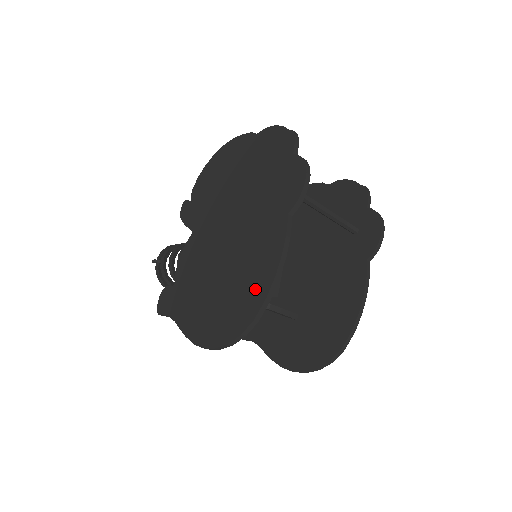
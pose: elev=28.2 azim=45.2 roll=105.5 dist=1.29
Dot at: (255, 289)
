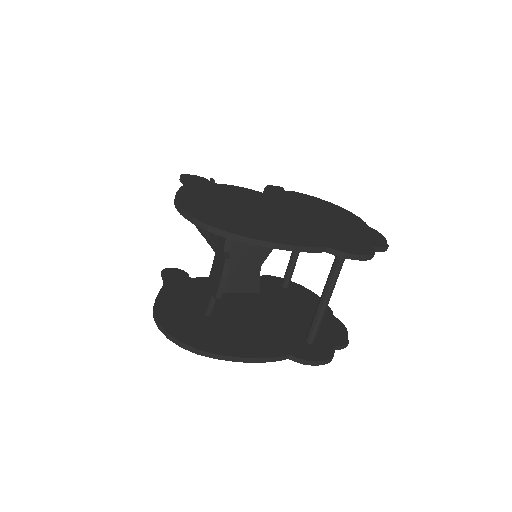
Dot at: (253, 231)
